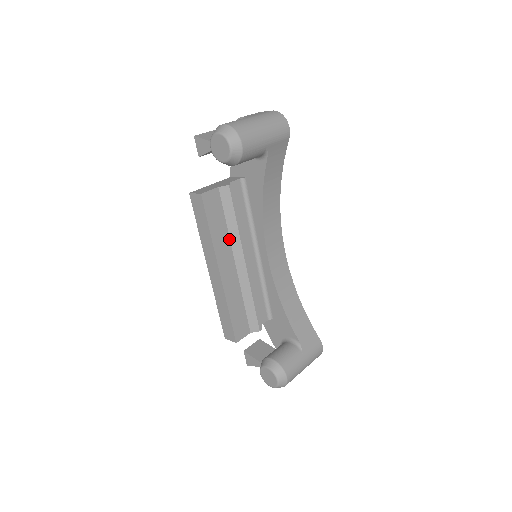
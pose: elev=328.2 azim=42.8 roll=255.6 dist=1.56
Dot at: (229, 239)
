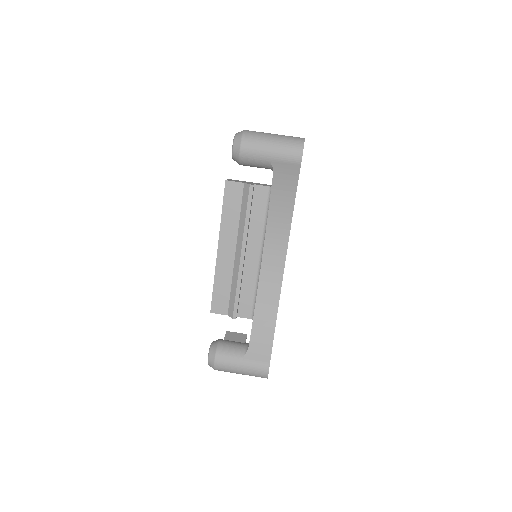
Dot at: (238, 228)
